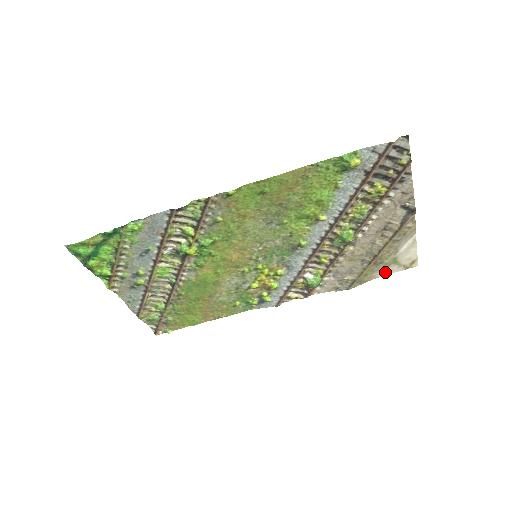
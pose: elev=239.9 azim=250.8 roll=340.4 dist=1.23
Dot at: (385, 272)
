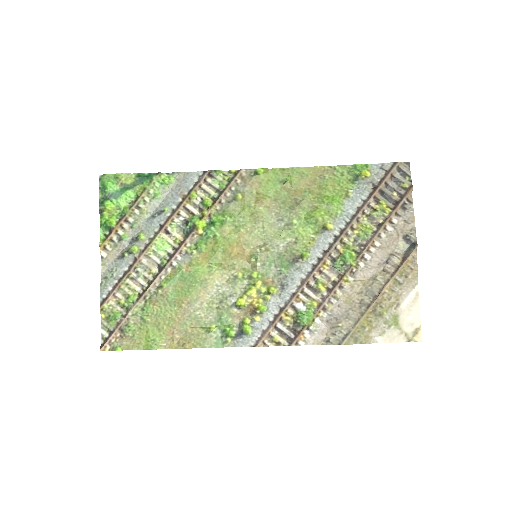
Dot at: (384, 337)
